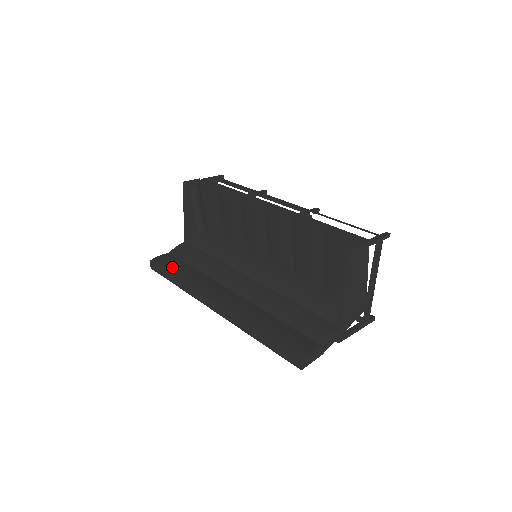
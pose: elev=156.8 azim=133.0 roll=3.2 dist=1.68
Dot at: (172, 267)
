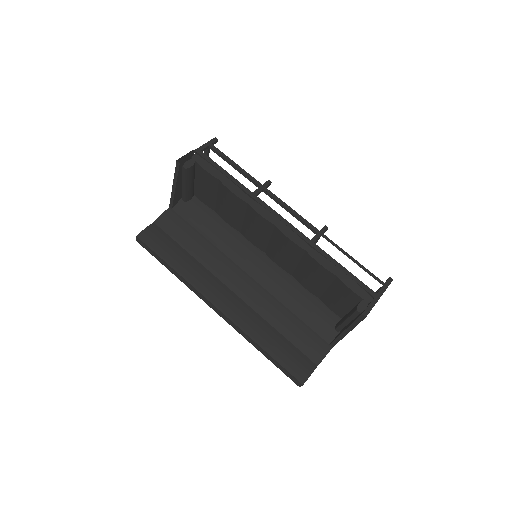
Dot at: (164, 250)
